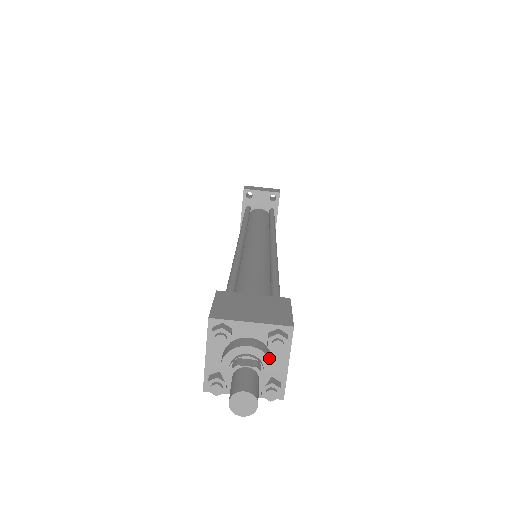
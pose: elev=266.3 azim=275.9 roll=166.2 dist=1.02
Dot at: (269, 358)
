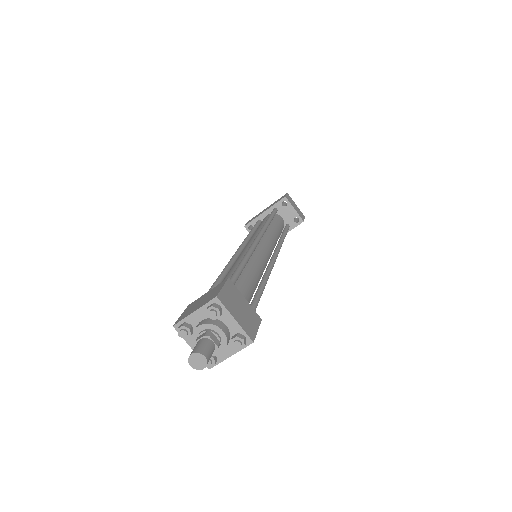
Dot at: occluded
